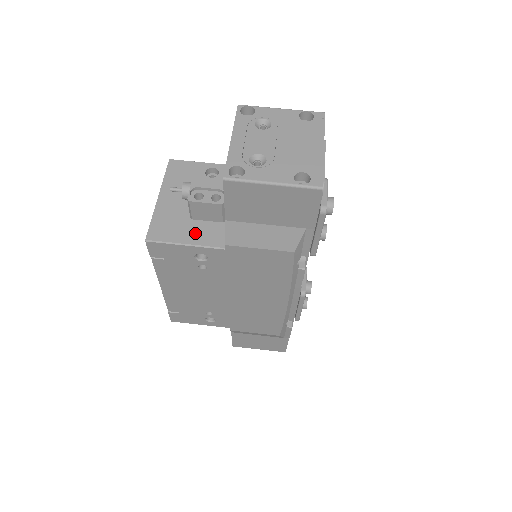
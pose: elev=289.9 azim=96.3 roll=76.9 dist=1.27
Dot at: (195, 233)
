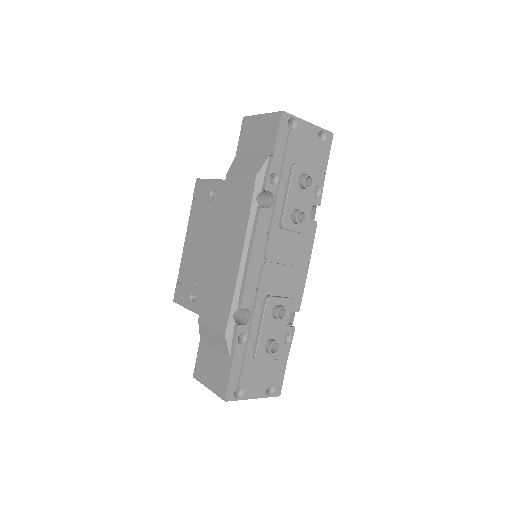
Dot at: occluded
